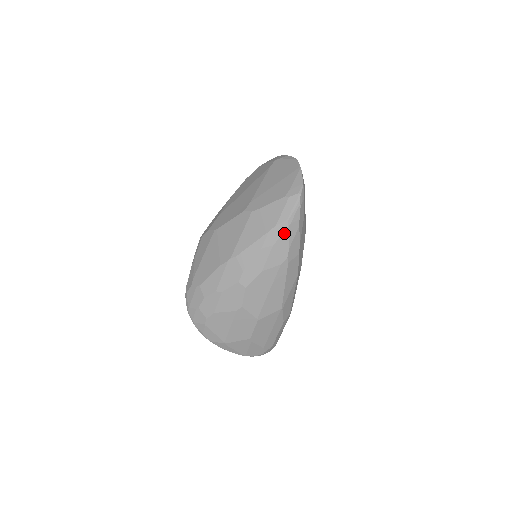
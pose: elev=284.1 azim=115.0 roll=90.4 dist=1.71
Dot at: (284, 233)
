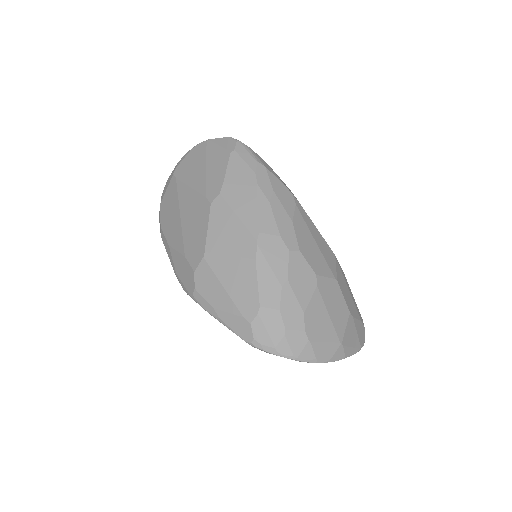
Dot at: (268, 174)
